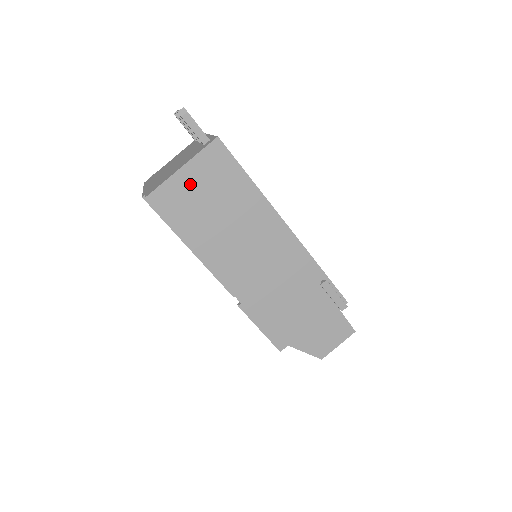
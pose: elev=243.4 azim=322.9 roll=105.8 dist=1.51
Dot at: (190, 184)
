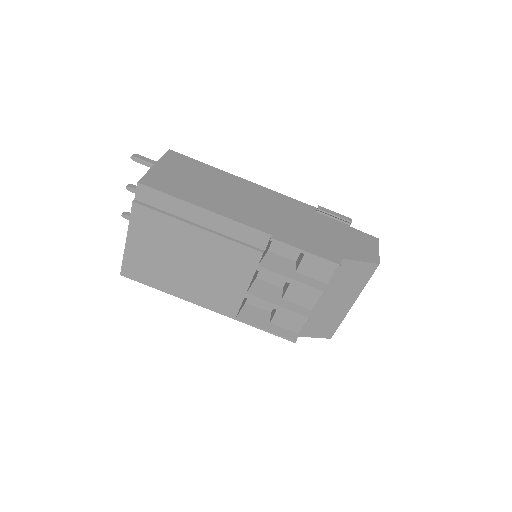
Dot at: (168, 172)
